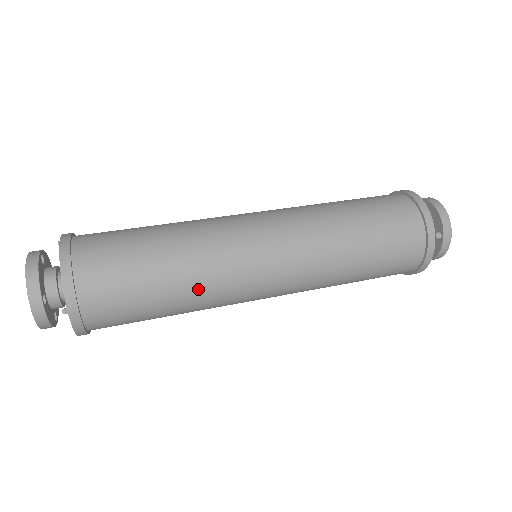
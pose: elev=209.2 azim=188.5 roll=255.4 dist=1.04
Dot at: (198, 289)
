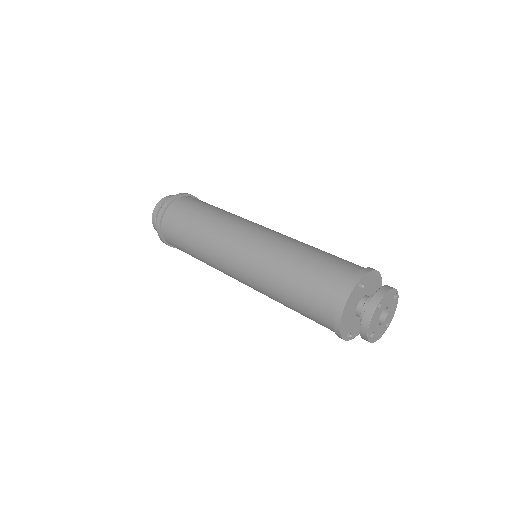
Dot at: occluded
